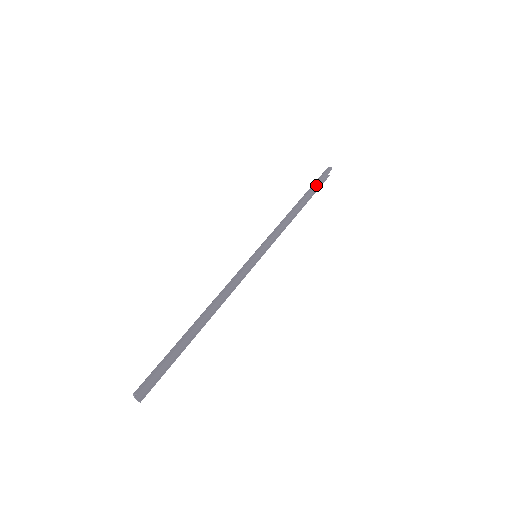
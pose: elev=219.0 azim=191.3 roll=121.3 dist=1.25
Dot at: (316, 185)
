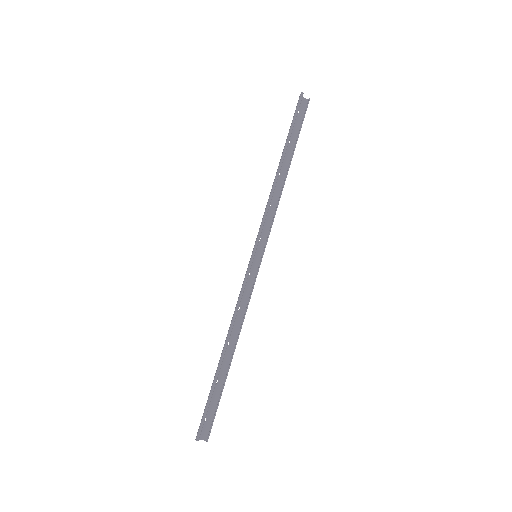
Dot at: (289, 130)
